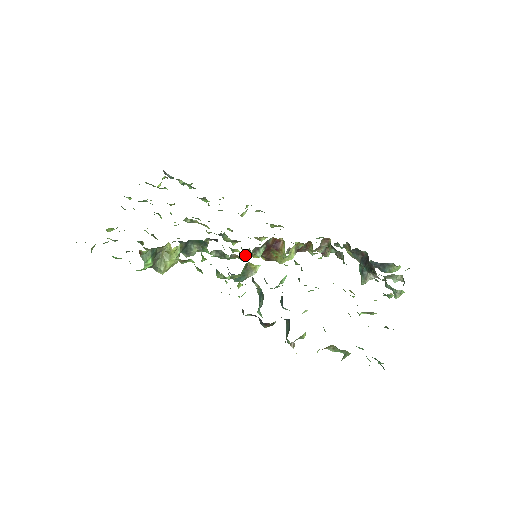
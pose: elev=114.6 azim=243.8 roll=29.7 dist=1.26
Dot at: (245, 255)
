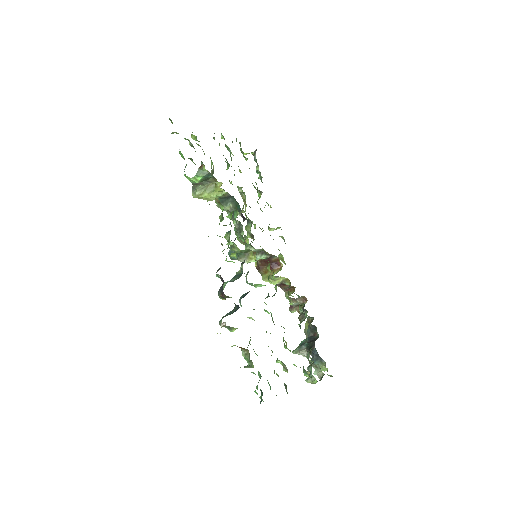
Dot at: occluded
